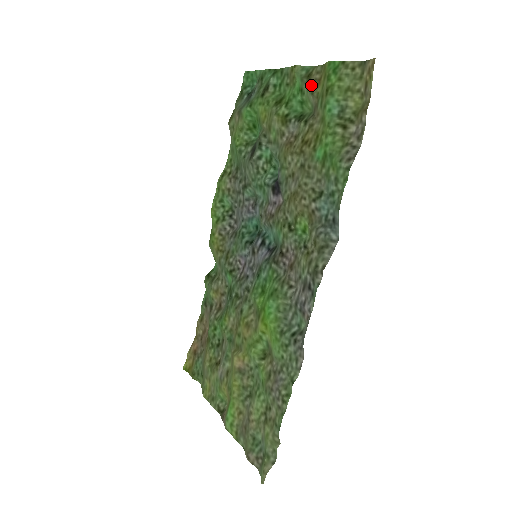
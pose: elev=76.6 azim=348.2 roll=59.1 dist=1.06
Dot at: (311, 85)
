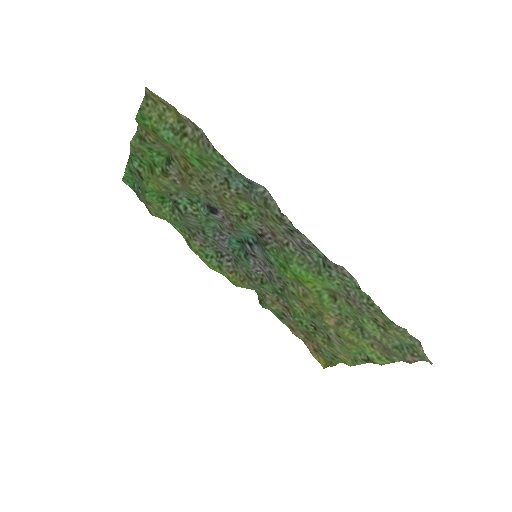
Dot at: (148, 140)
